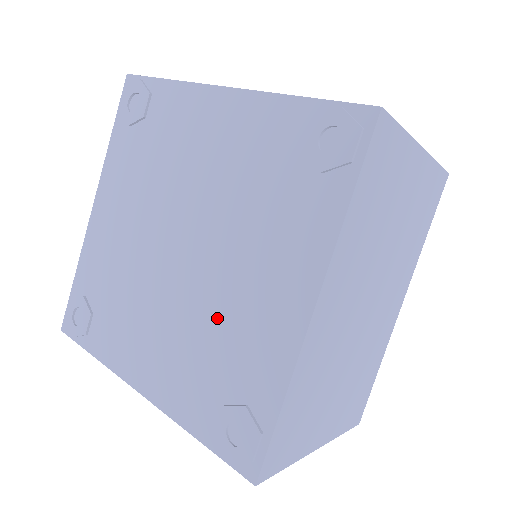
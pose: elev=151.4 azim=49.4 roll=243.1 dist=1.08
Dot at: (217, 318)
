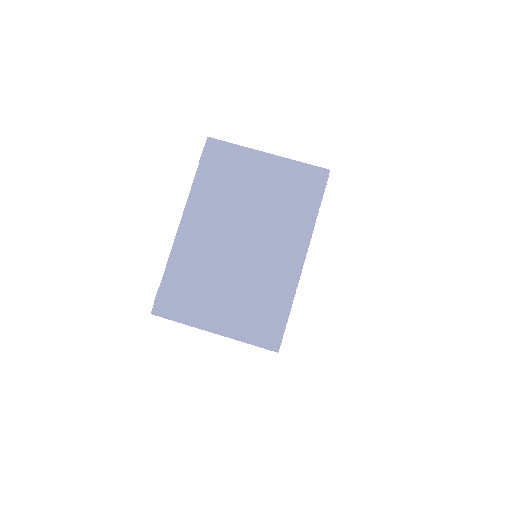
Dot at: occluded
